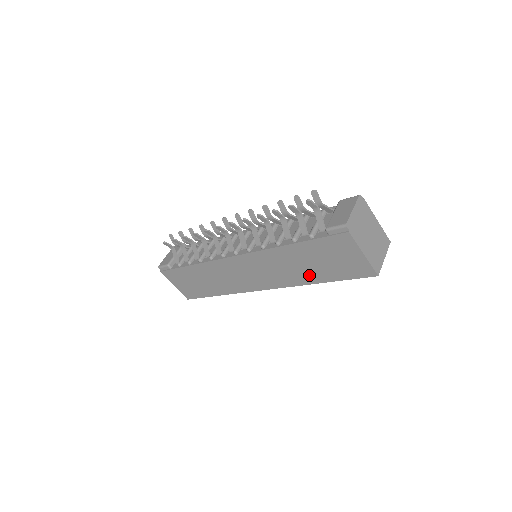
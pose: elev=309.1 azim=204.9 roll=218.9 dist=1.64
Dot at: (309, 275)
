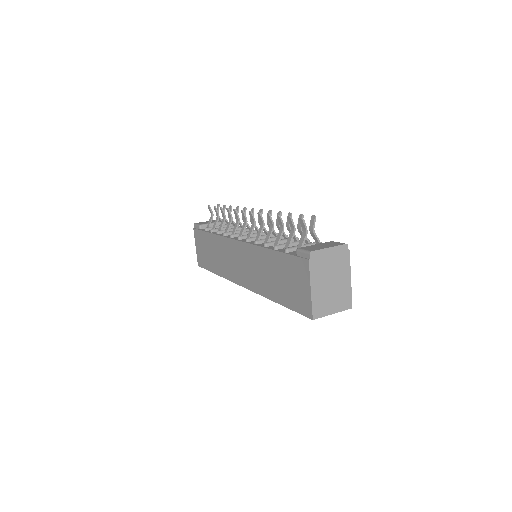
Dot at: (272, 289)
